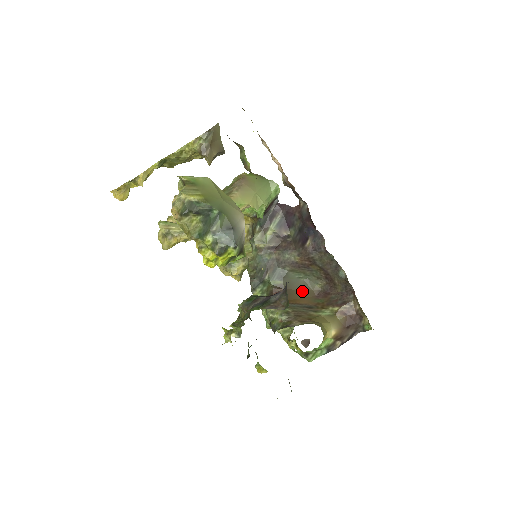
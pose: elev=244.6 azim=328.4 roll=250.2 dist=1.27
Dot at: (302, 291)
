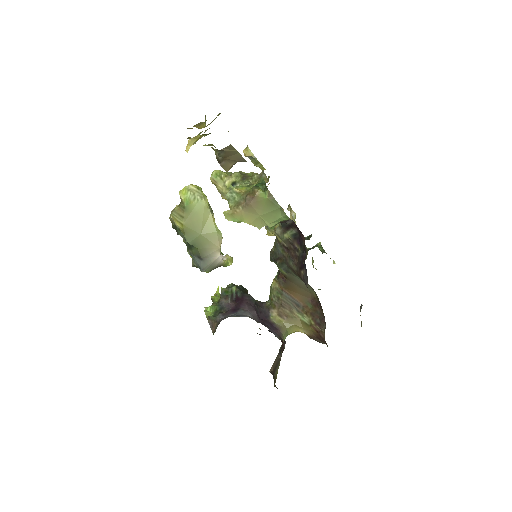
Dot at: (301, 289)
